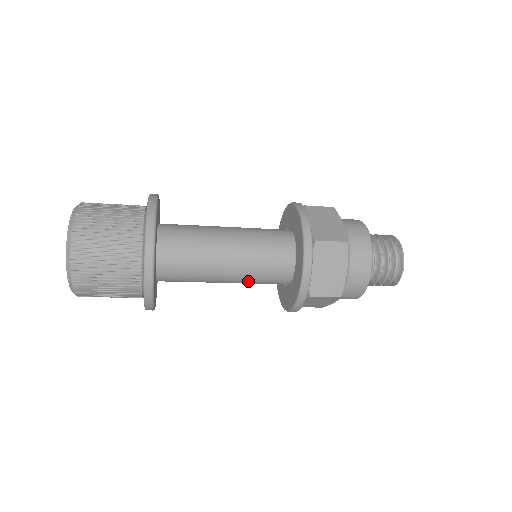
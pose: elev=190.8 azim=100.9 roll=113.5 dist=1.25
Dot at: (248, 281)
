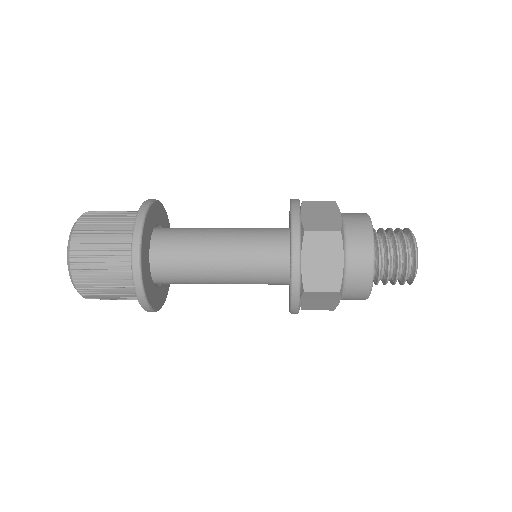
Dot at: (245, 280)
